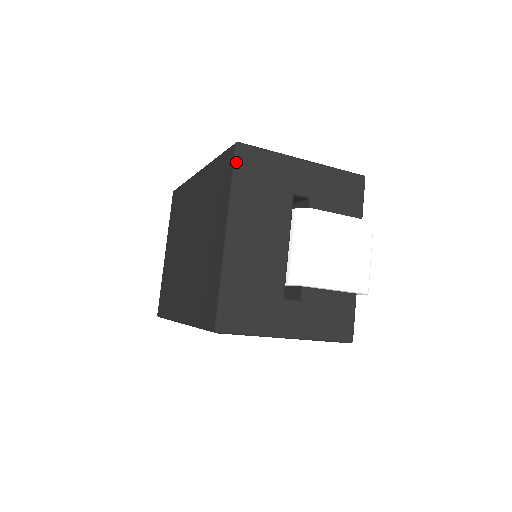
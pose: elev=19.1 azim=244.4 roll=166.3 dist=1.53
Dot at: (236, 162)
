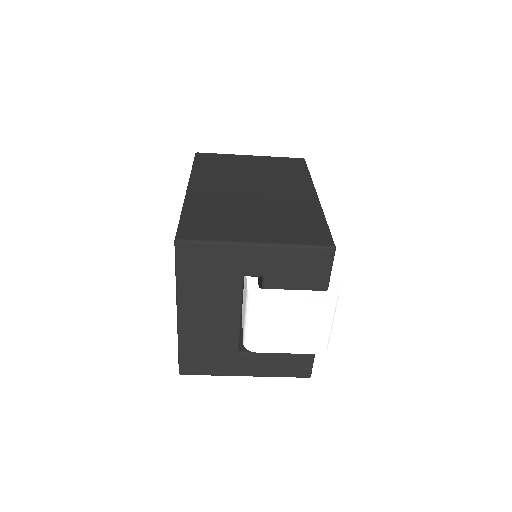
Dot at: (177, 259)
